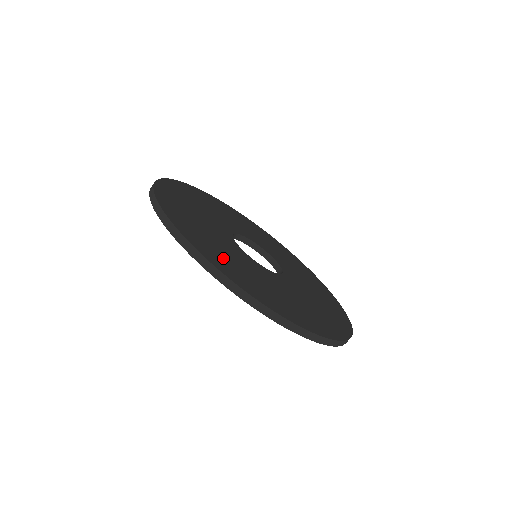
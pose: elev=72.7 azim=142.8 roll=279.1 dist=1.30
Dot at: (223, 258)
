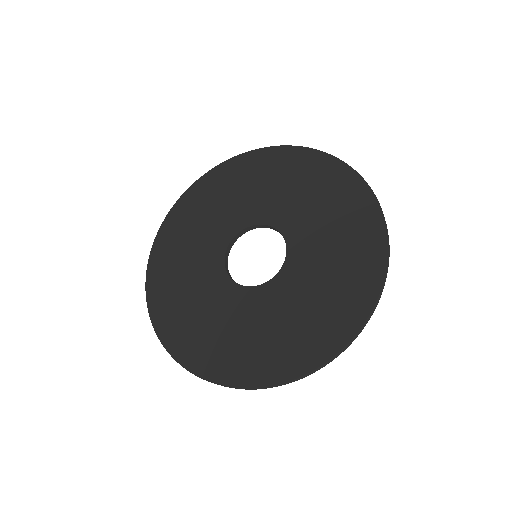
Dot at: (187, 327)
